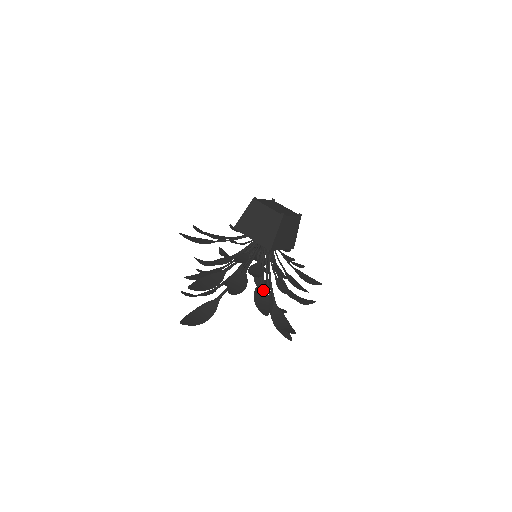
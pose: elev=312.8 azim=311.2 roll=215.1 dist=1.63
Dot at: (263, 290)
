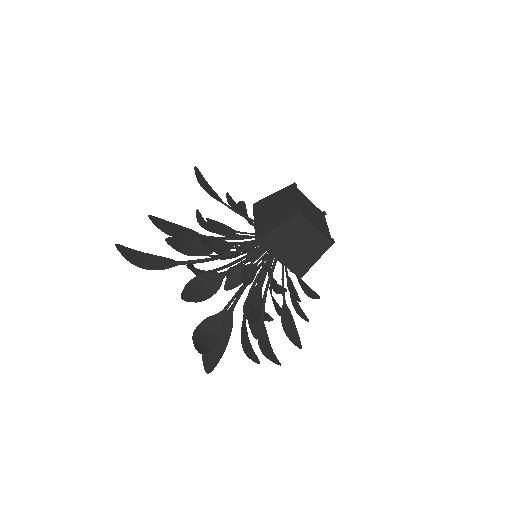
Dot at: (217, 281)
